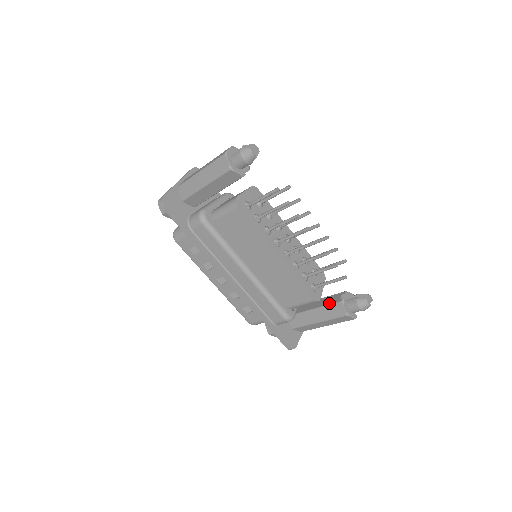
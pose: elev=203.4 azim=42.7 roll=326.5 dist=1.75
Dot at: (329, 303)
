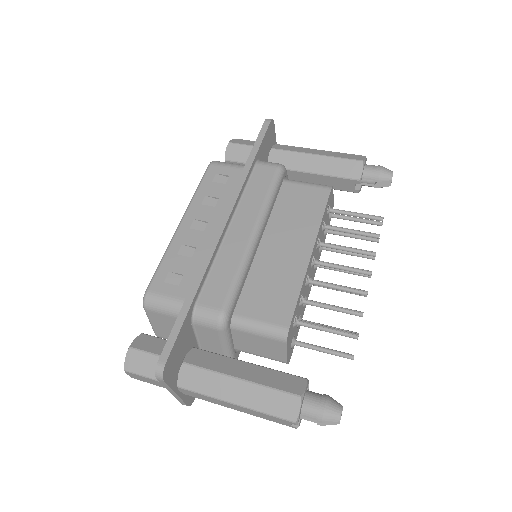
Dot at: occluded
